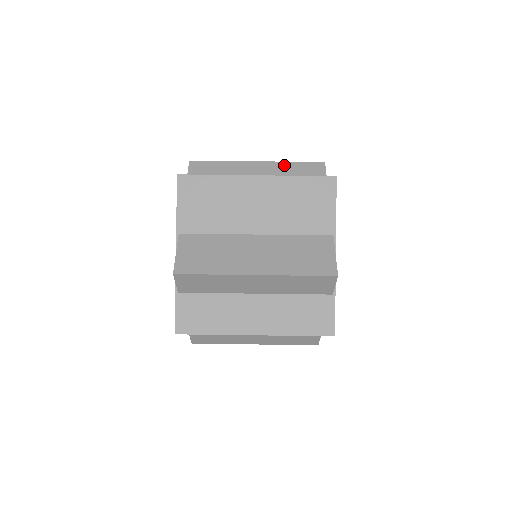
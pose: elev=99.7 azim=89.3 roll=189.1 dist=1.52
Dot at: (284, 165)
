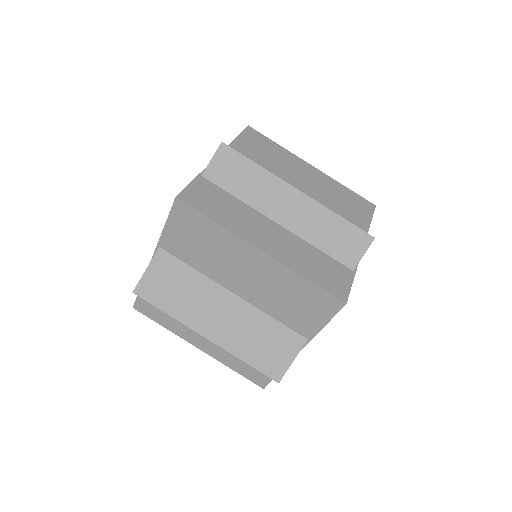
Dot at: occluded
